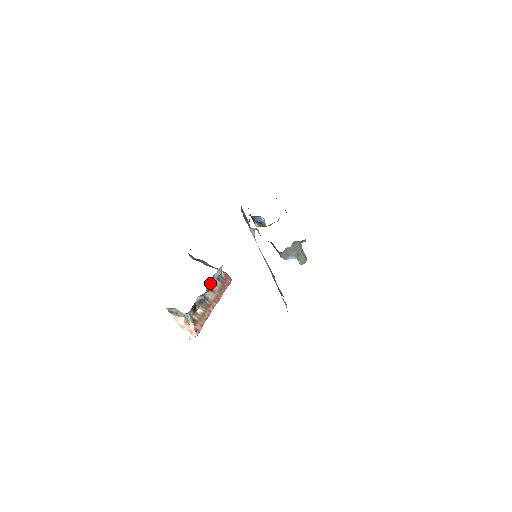
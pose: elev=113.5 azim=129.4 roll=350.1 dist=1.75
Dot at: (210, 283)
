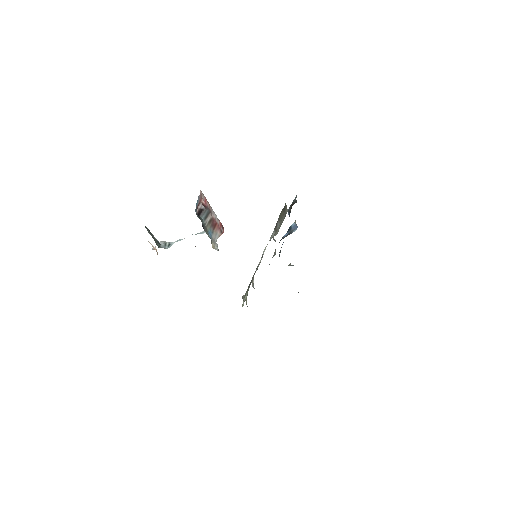
Dot at: occluded
